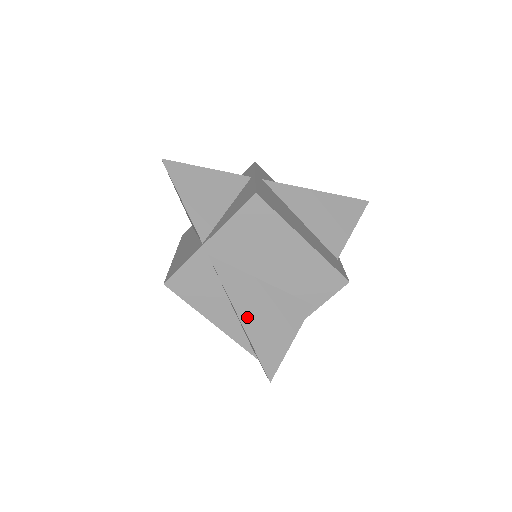
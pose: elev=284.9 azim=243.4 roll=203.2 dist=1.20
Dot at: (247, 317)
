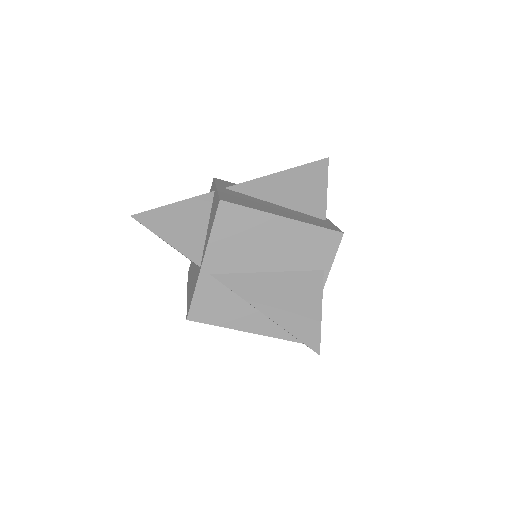
Dot at: (270, 309)
